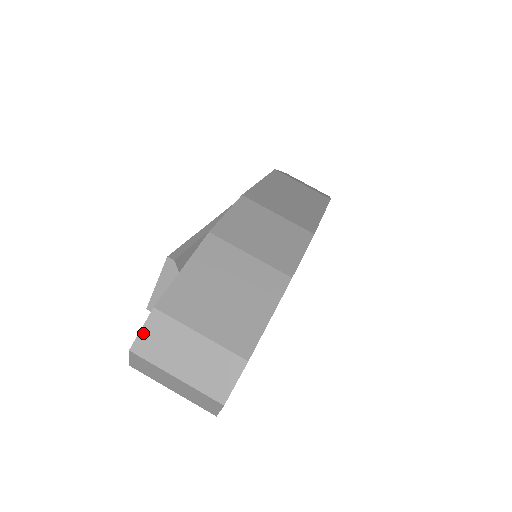
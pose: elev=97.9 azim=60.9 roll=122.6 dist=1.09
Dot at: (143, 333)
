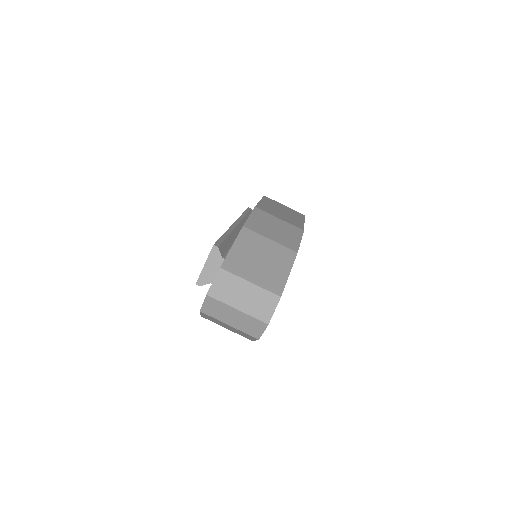
Dot at: (215, 284)
